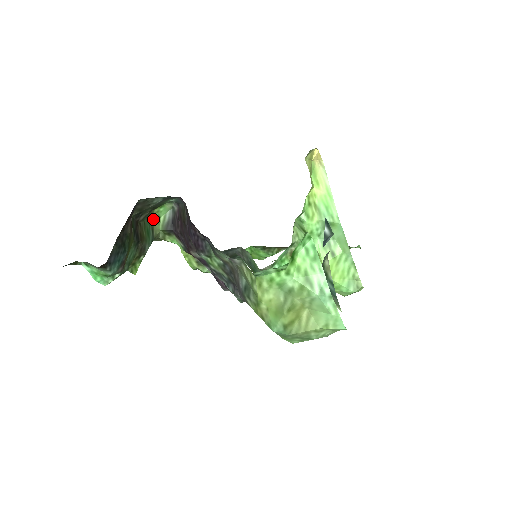
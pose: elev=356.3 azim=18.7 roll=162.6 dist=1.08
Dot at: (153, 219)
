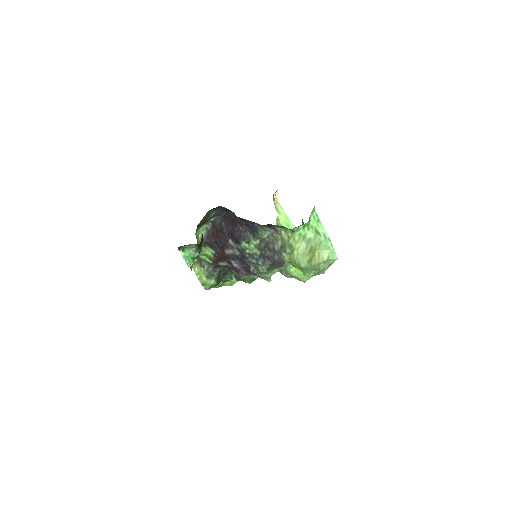
Dot at: (196, 236)
